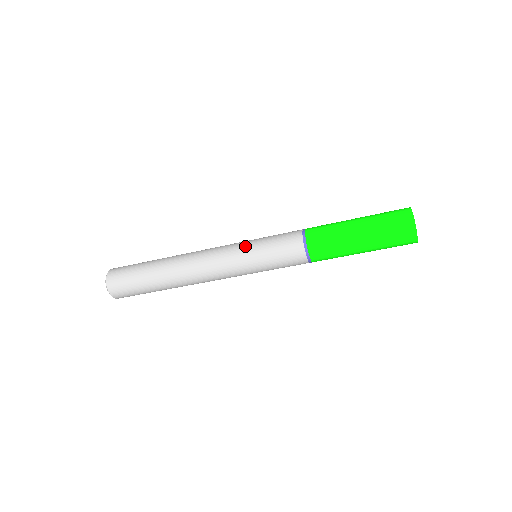
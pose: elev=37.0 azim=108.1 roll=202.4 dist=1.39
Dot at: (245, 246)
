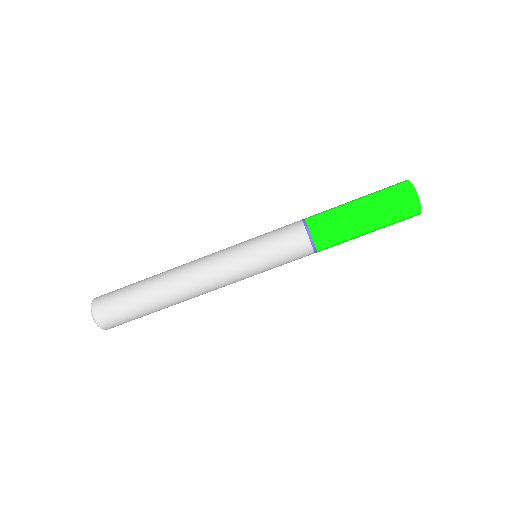
Dot at: (245, 249)
